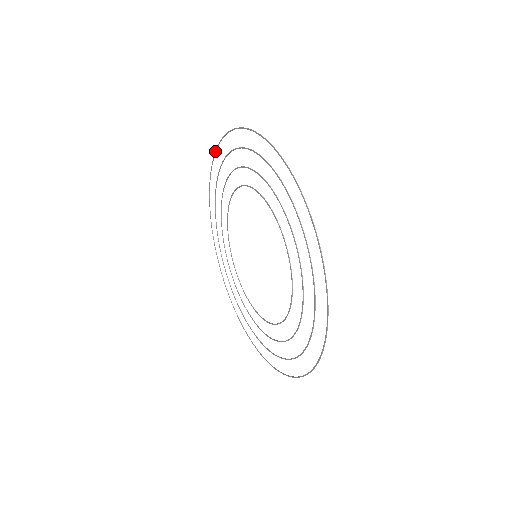
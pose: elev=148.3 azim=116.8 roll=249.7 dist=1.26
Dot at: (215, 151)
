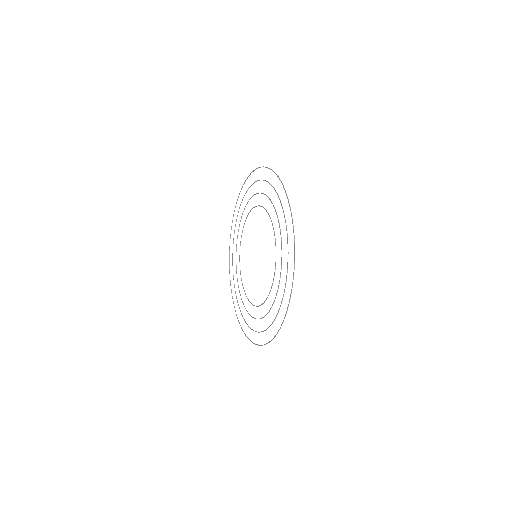
Dot at: (254, 170)
